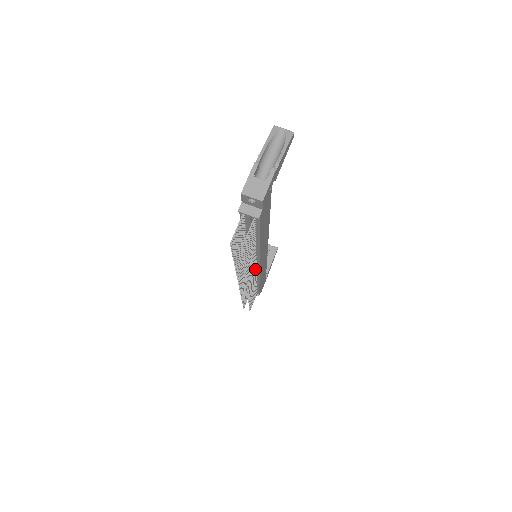
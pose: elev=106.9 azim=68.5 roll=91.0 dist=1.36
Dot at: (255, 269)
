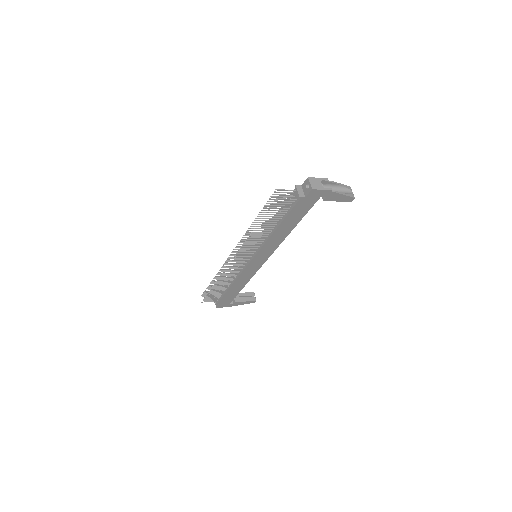
Dot at: (248, 259)
